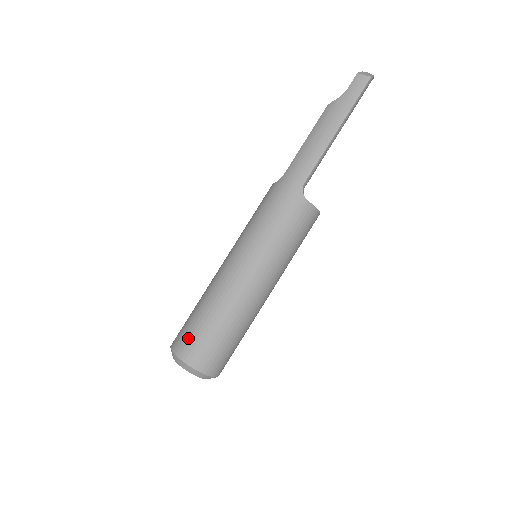
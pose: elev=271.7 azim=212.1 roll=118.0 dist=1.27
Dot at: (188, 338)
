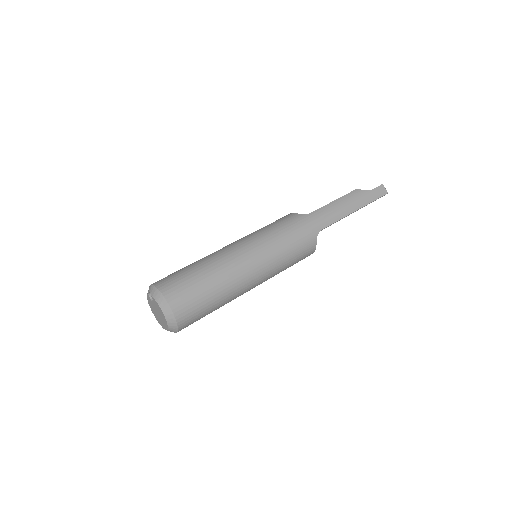
Dot at: (183, 288)
